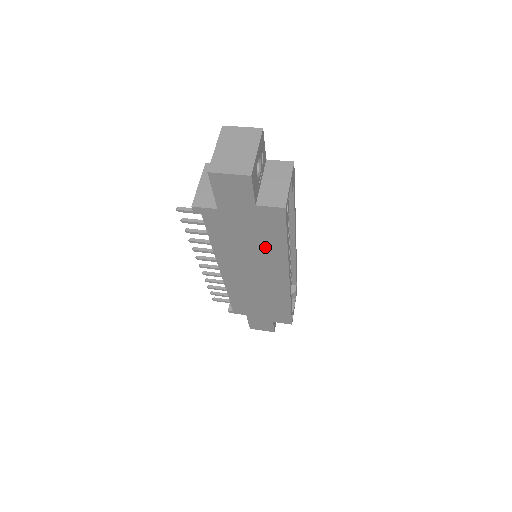
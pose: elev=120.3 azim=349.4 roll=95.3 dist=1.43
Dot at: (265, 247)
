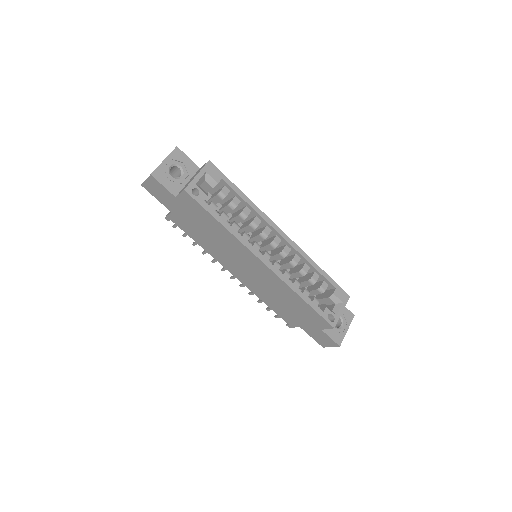
Dot at: (219, 234)
